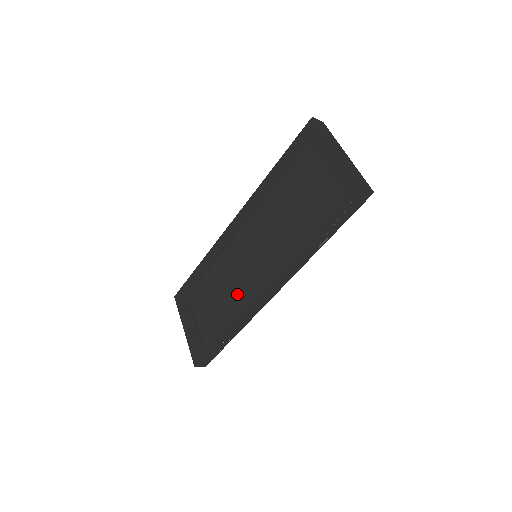
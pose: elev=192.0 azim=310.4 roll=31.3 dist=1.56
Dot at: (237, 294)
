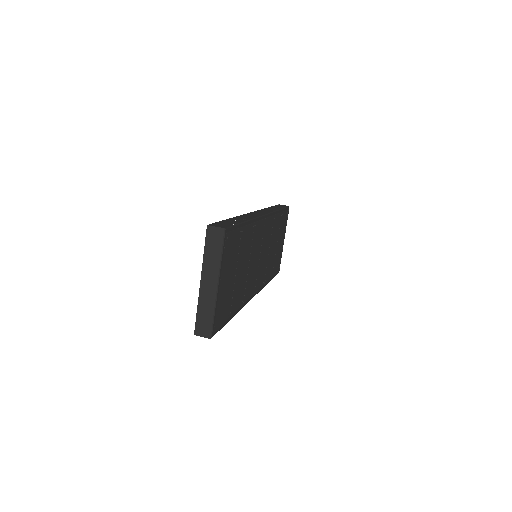
Dot at: occluded
